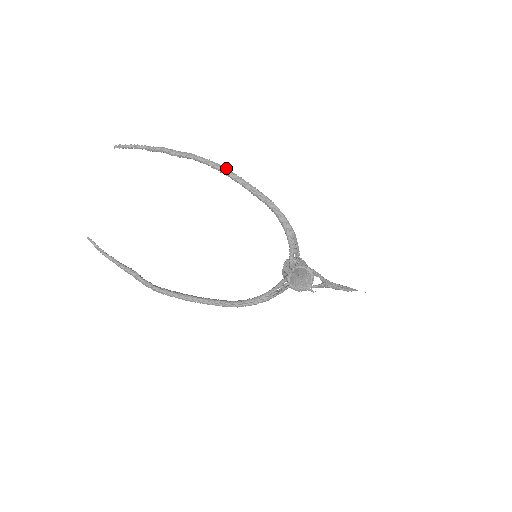
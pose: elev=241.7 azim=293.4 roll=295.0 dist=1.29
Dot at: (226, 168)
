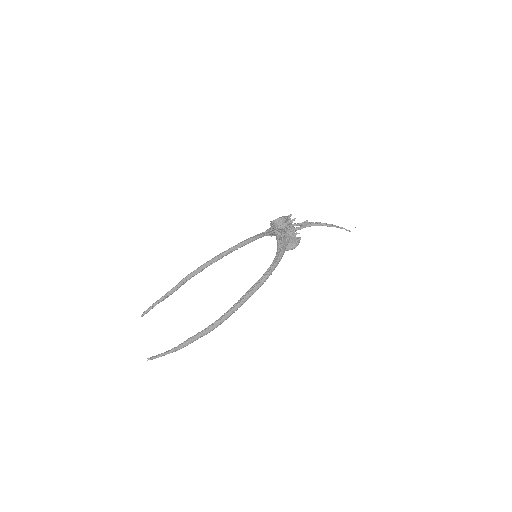
Dot at: (208, 262)
